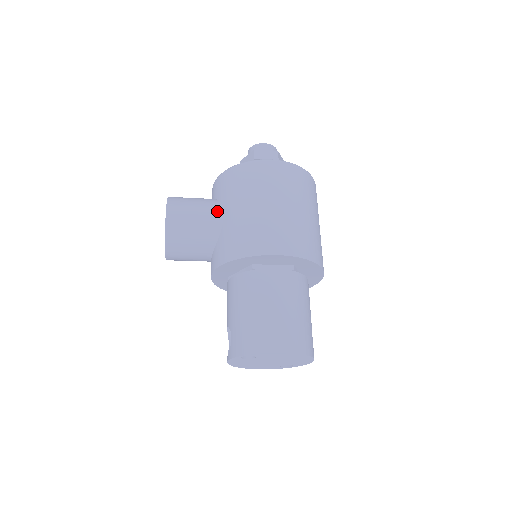
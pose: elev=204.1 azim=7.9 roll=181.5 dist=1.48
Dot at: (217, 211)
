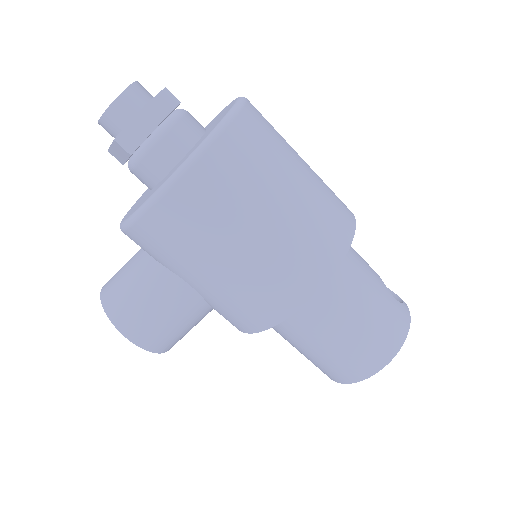
Dot at: (176, 286)
